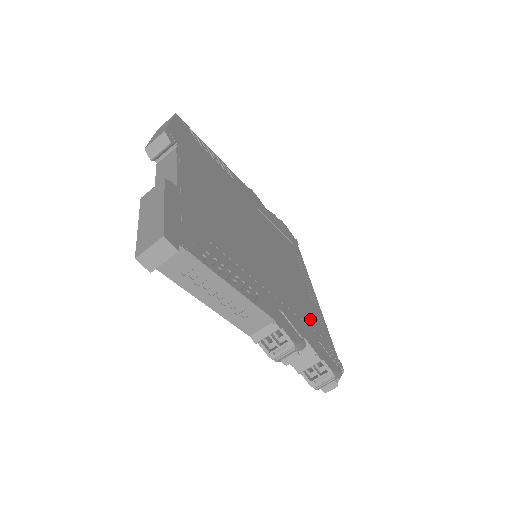
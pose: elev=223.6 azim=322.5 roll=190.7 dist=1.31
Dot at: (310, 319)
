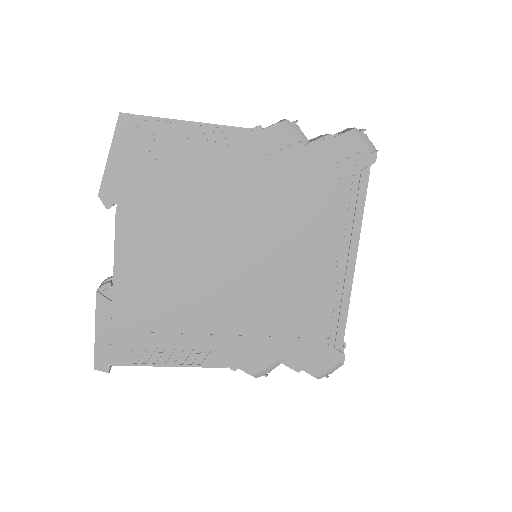
Dot at: (308, 324)
